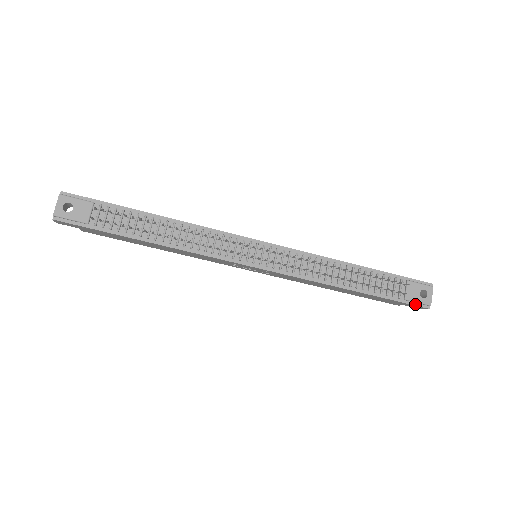
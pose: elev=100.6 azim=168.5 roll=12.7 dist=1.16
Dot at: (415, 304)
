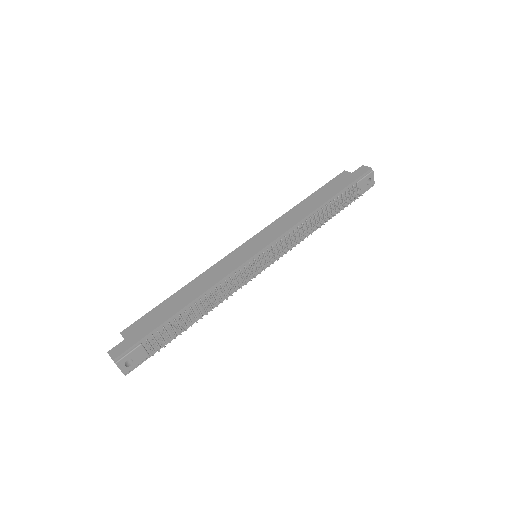
Dot at: (365, 191)
